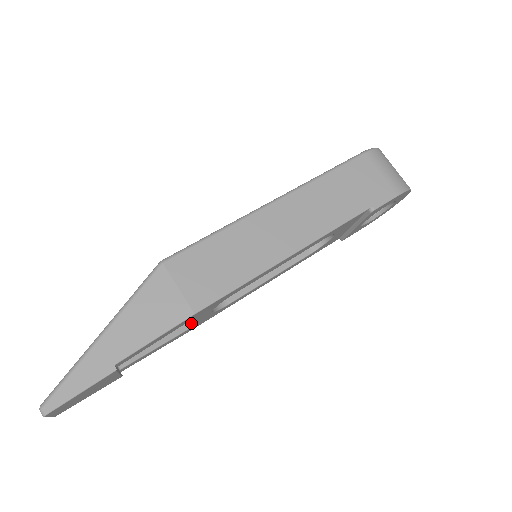
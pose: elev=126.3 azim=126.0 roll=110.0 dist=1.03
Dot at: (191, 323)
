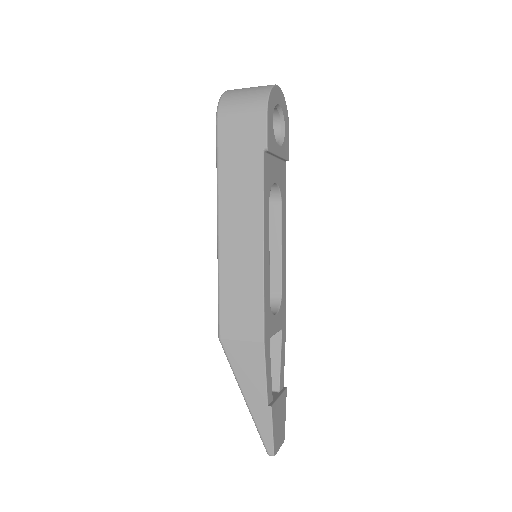
Dot at: occluded
